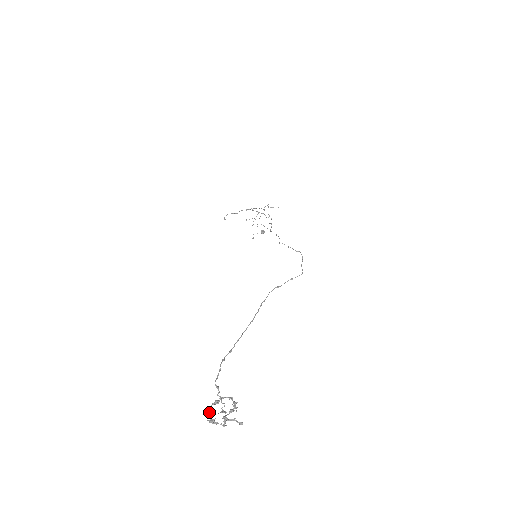
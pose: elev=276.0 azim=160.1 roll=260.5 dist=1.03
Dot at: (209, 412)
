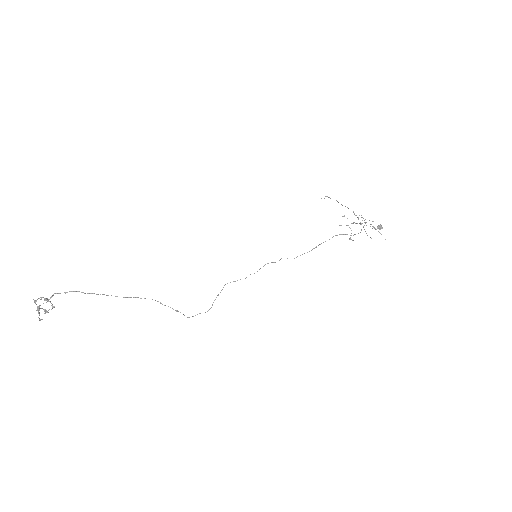
Dot at: (40, 297)
